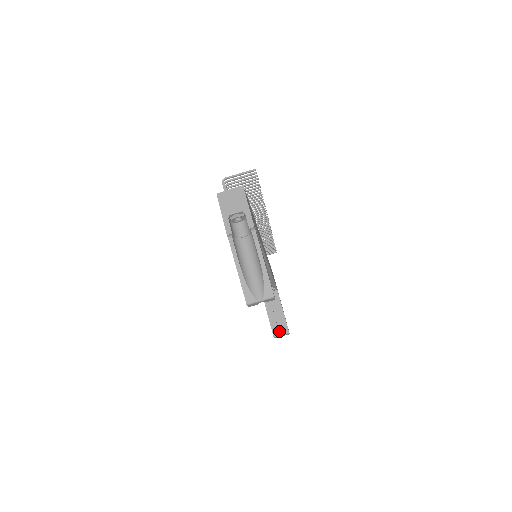
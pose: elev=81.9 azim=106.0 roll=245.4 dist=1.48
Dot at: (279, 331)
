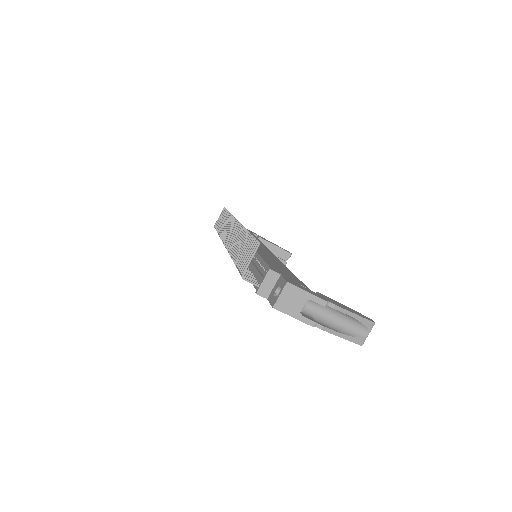
Dot at: (283, 259)
